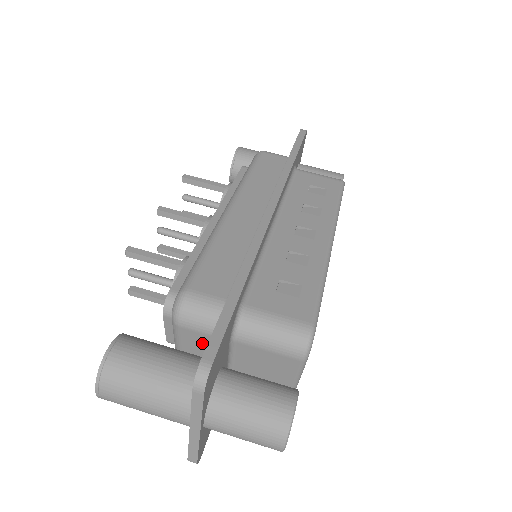
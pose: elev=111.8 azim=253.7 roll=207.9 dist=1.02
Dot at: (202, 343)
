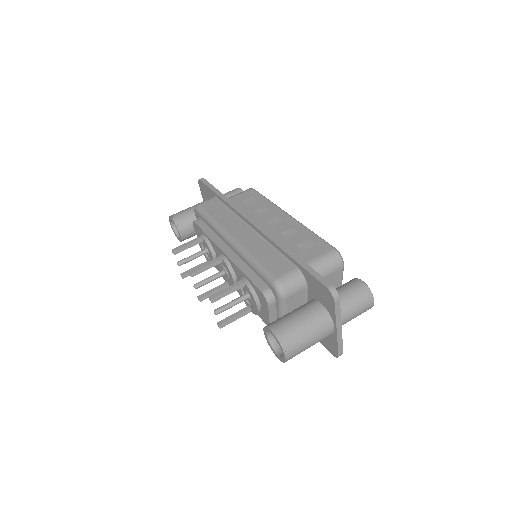
Dot at: (298, 299)
